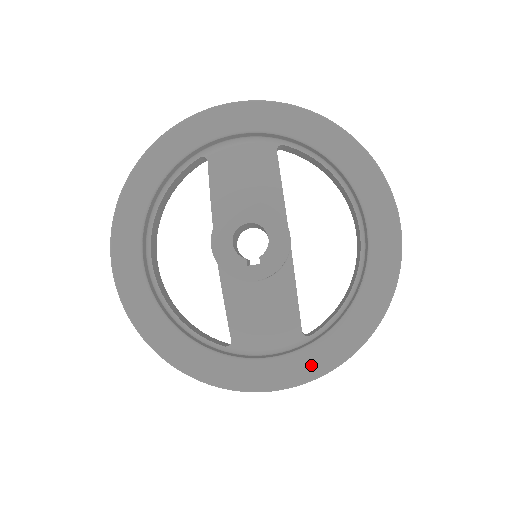
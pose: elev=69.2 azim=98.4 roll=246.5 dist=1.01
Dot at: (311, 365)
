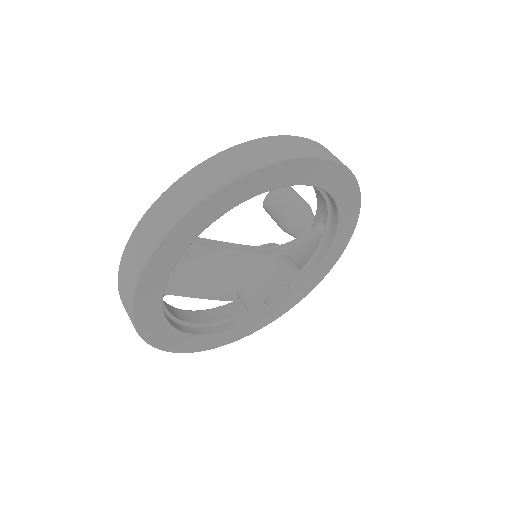
Dot at: (346, 235)
